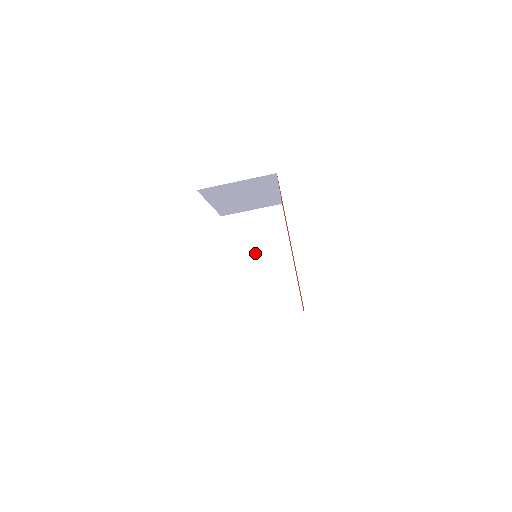
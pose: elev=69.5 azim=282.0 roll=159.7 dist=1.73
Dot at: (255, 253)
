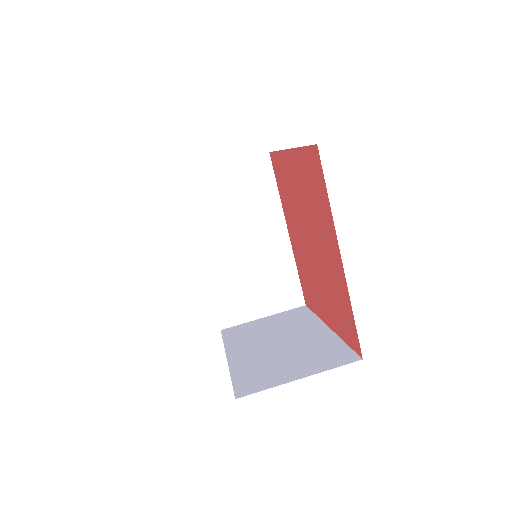
Dot at: (234, 229)
